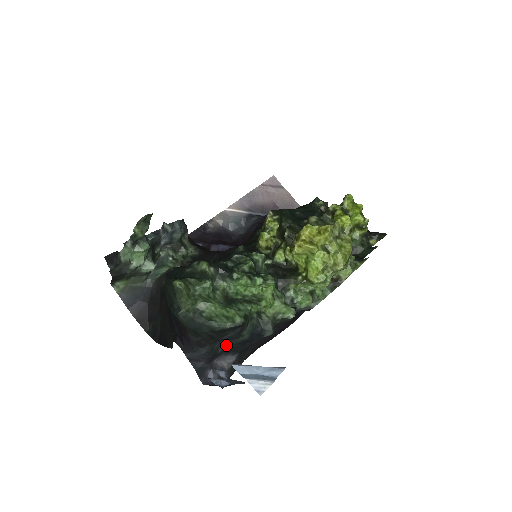
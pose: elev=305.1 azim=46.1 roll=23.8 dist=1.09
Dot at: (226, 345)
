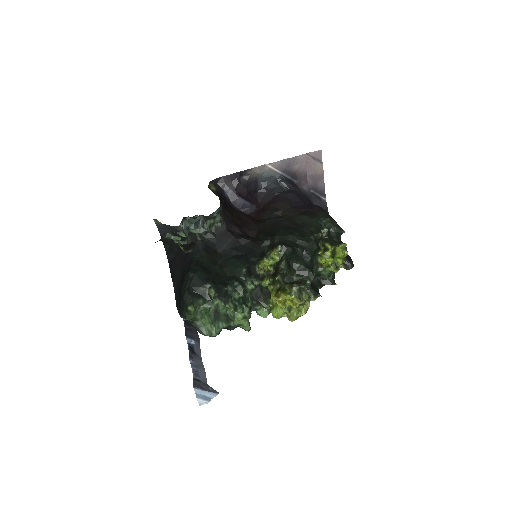
Dot at: occluded
